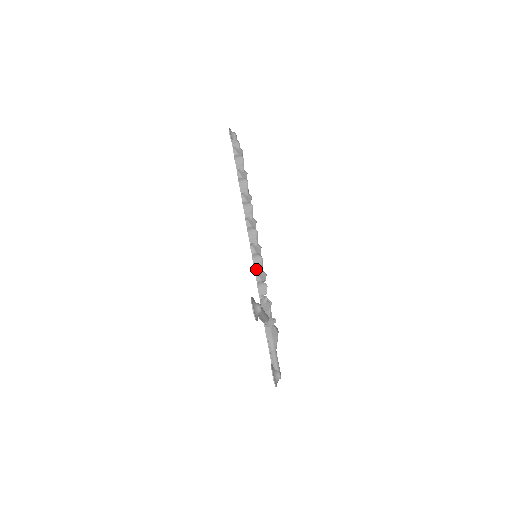
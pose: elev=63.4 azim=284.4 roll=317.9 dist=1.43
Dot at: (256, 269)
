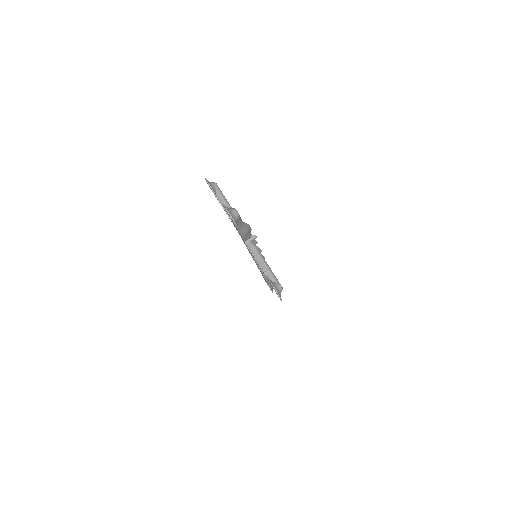
Dot at: occluded
